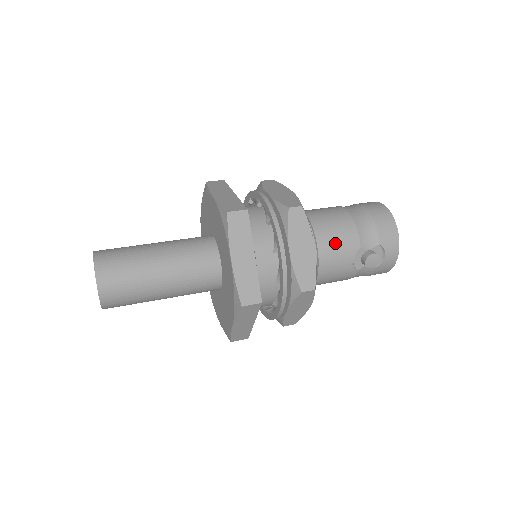
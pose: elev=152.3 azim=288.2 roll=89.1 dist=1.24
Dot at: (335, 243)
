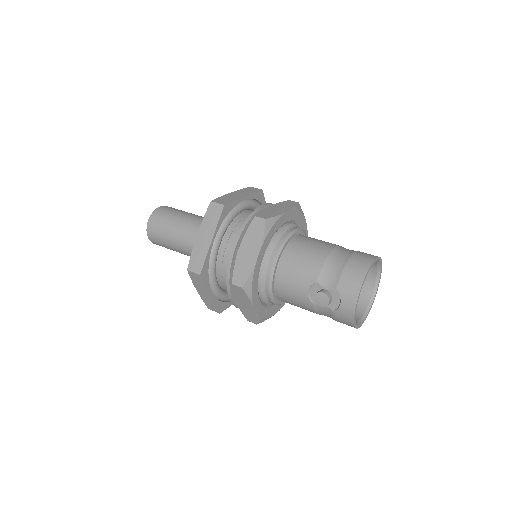
Dot at: (296, 267)
